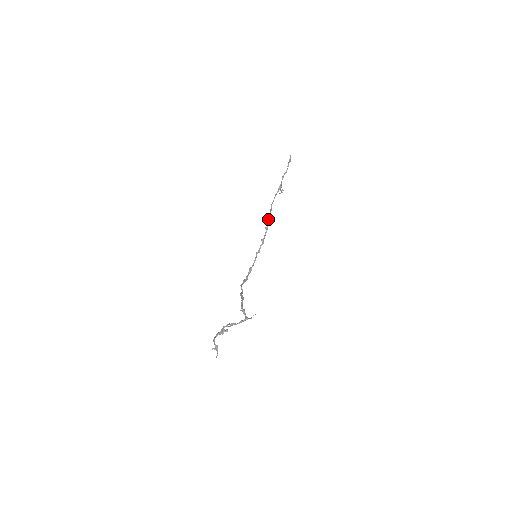
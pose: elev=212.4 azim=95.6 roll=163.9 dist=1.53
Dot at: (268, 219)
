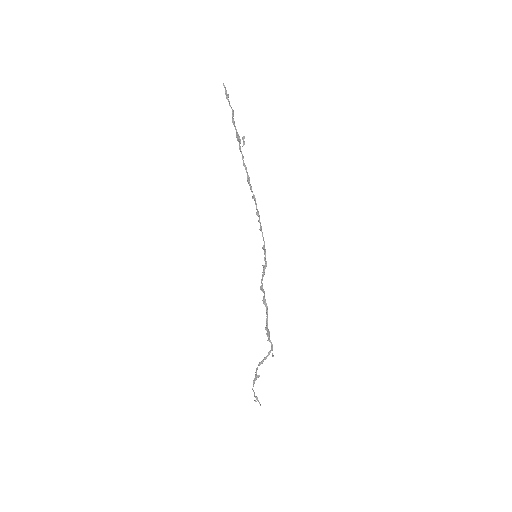
Dot at: occluded
